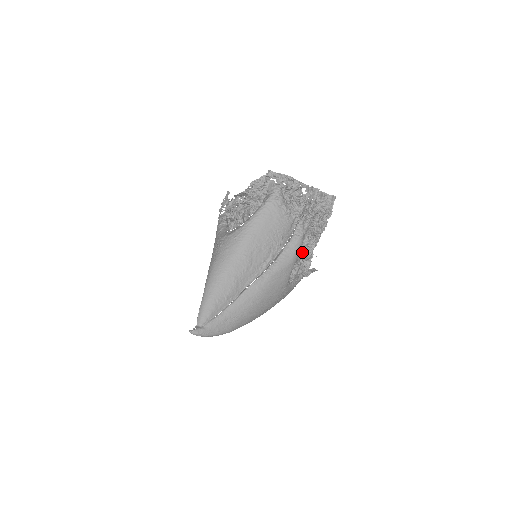
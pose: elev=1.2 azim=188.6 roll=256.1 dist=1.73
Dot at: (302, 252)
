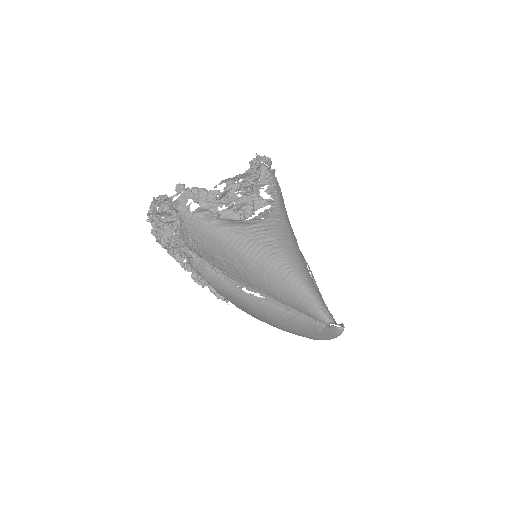
Dot at: occluded
